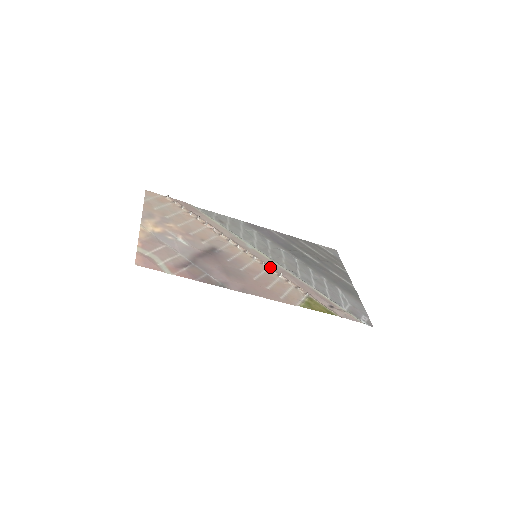
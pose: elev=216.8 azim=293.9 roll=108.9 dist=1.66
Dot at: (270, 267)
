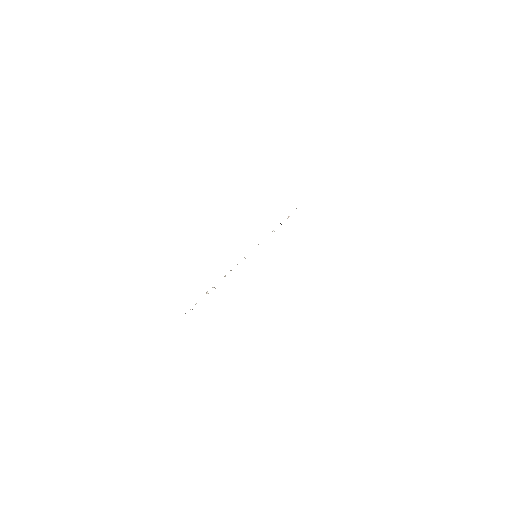
Dot at: occluded
